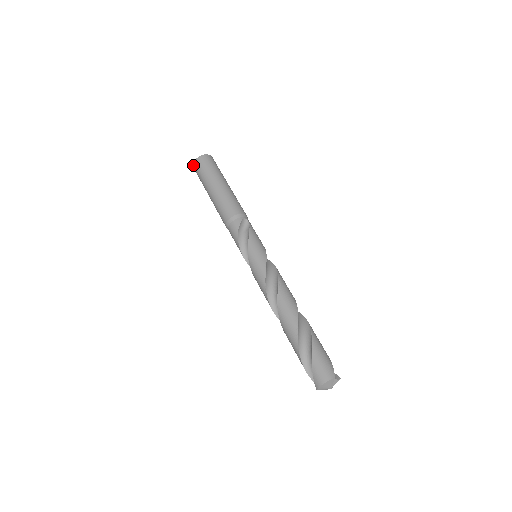
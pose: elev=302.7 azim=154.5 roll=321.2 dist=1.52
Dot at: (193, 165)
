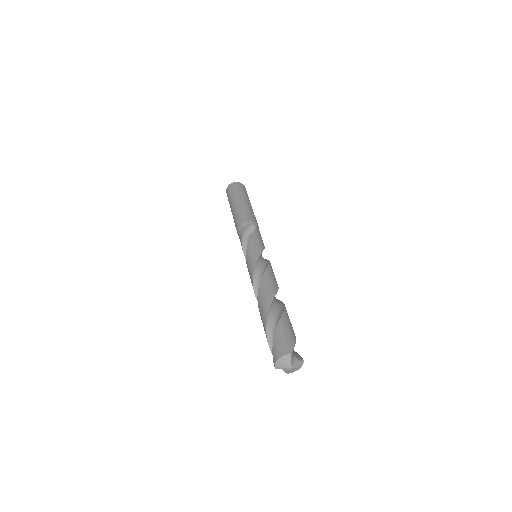
Dot at: (226, 192)
